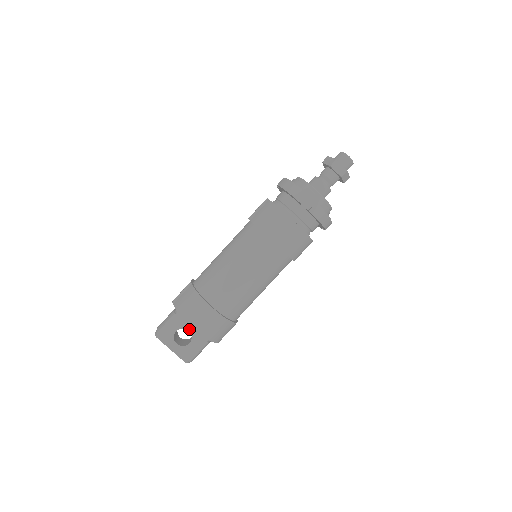
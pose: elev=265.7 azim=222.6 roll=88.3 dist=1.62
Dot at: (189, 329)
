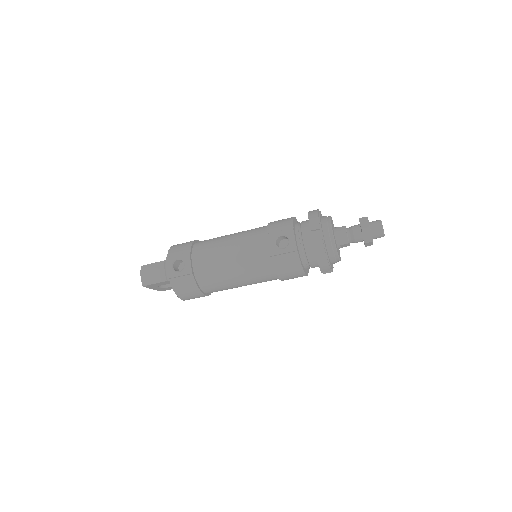
Dot at: occluded
